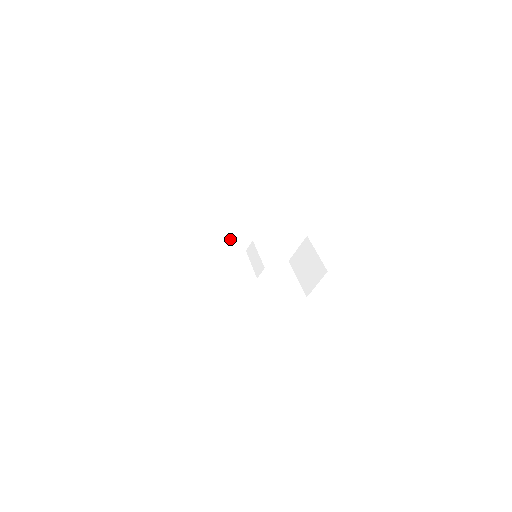
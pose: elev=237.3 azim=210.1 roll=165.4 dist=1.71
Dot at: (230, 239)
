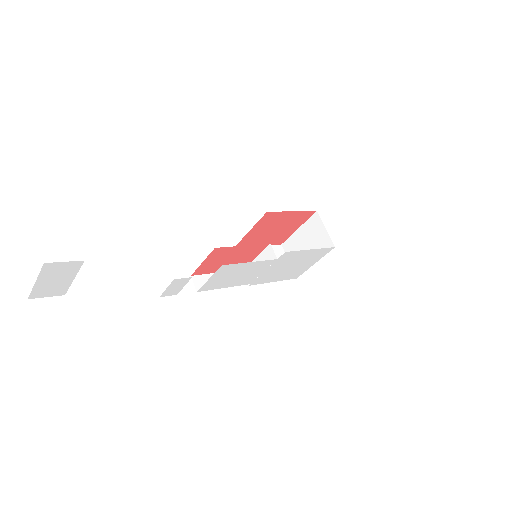
Dot at: occluded
